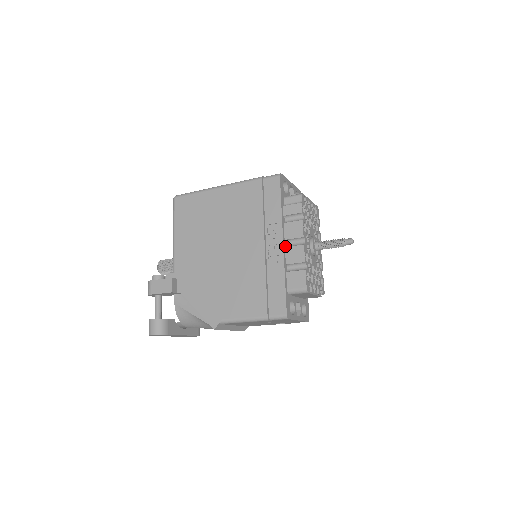
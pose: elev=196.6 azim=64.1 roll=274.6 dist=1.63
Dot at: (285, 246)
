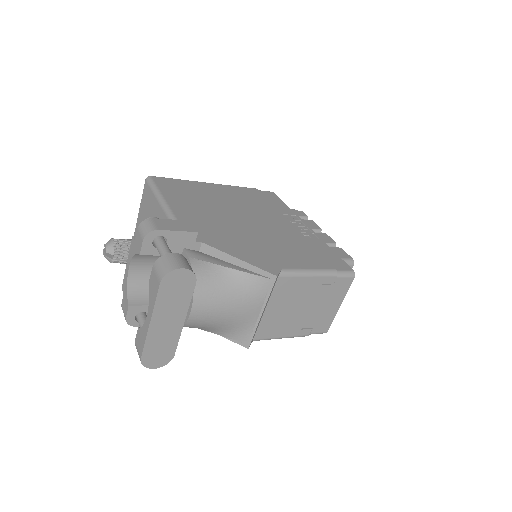
Dot at: occluded
